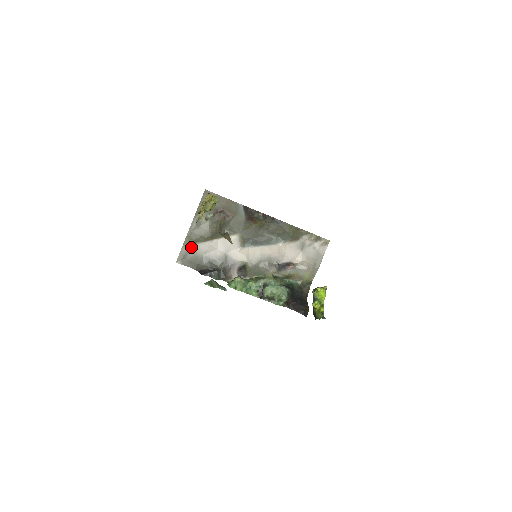
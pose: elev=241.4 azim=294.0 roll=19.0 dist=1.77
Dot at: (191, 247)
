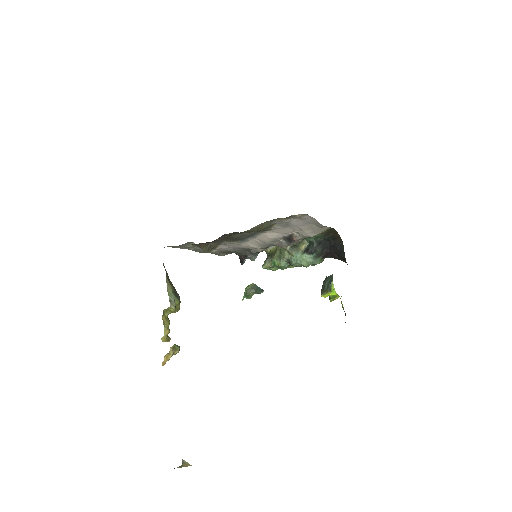
Dot at: occluded
